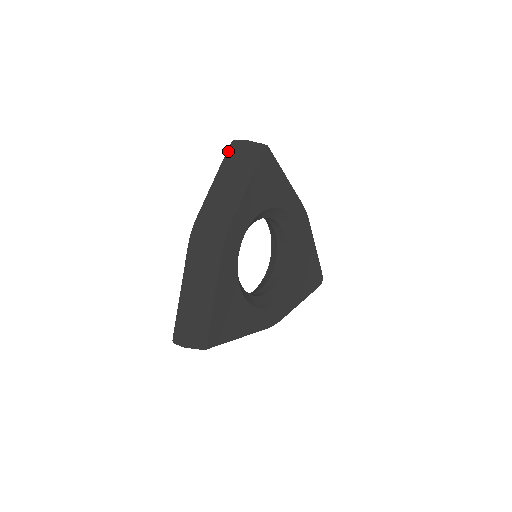
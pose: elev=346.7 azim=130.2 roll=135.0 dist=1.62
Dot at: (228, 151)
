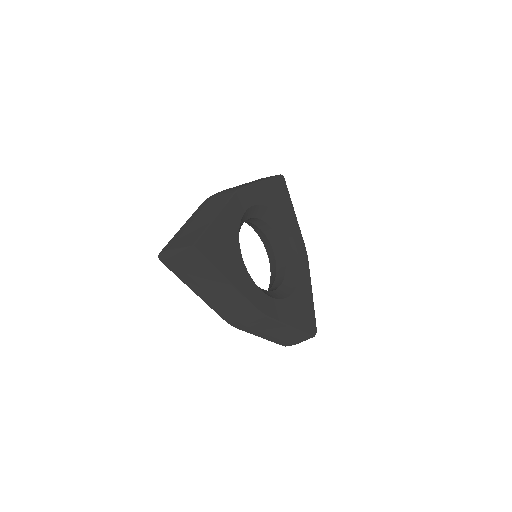
Dot at: occluded
